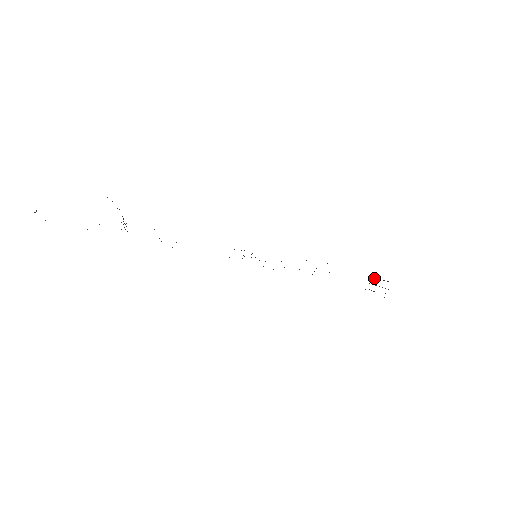
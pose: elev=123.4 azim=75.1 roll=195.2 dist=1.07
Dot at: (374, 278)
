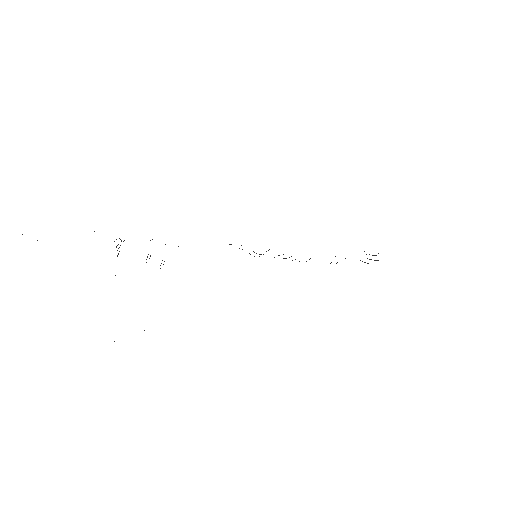
Dot at: occluded
